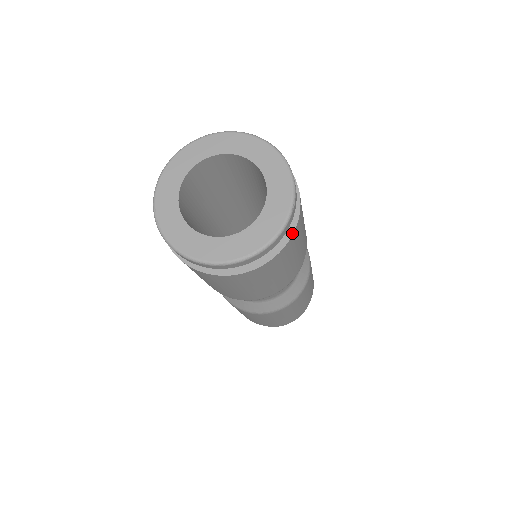
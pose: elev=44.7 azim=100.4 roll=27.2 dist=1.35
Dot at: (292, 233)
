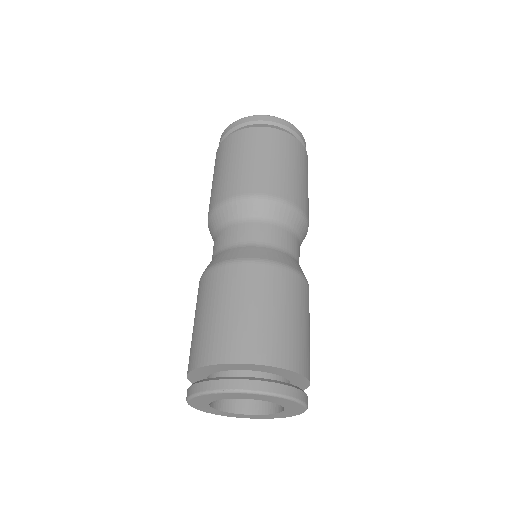
Dot at: occluded
